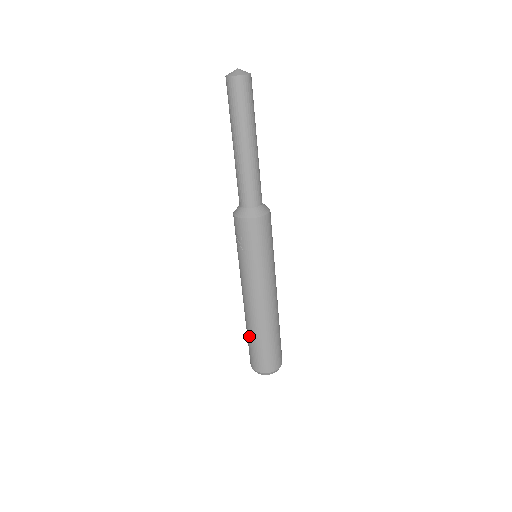
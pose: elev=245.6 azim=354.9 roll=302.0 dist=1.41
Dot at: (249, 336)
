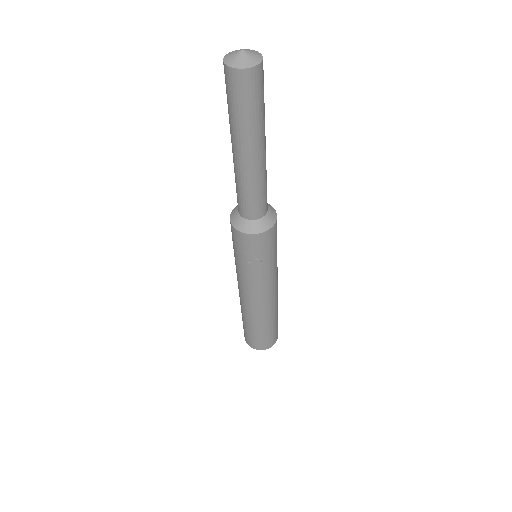
Dot at: (260, 329)
